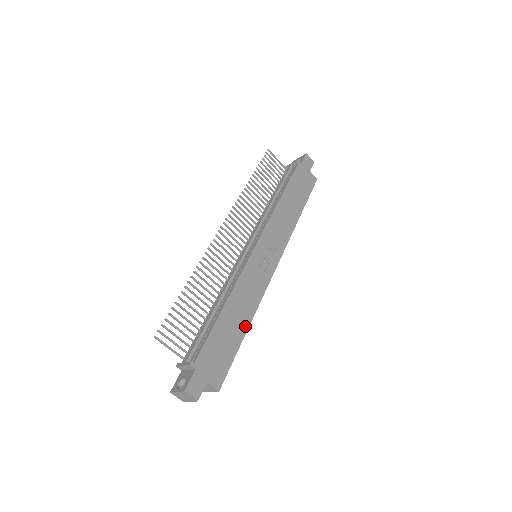
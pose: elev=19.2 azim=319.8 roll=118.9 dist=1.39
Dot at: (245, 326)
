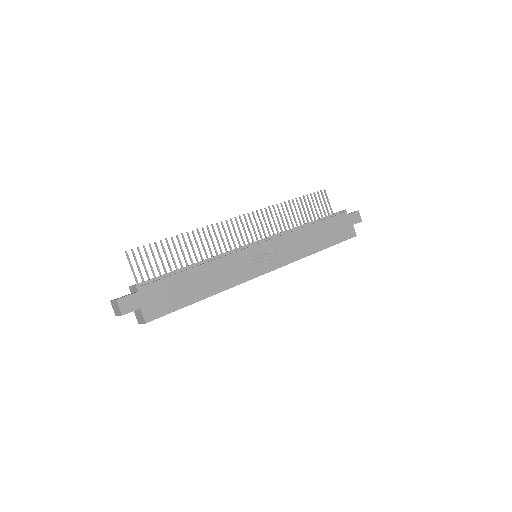
Dot at: (205, 294)
